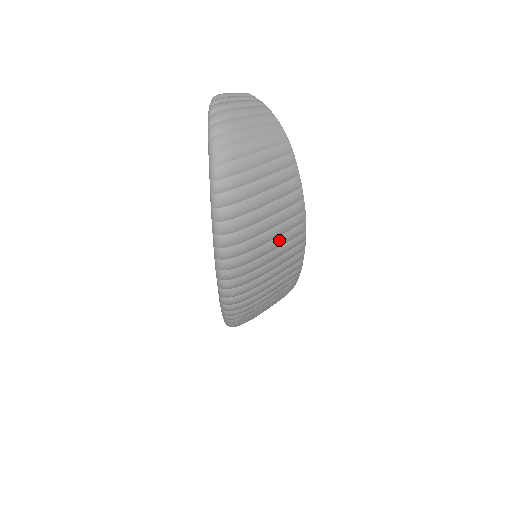
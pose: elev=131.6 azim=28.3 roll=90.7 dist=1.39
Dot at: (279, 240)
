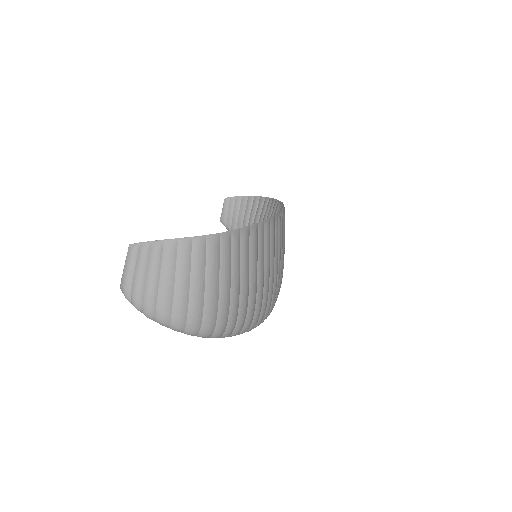
Dot at: (276, 256)
